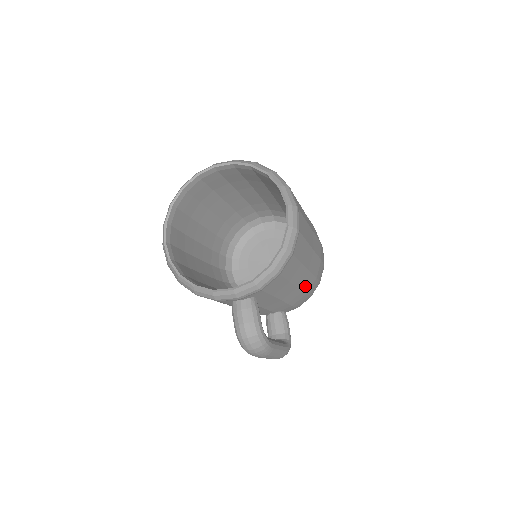
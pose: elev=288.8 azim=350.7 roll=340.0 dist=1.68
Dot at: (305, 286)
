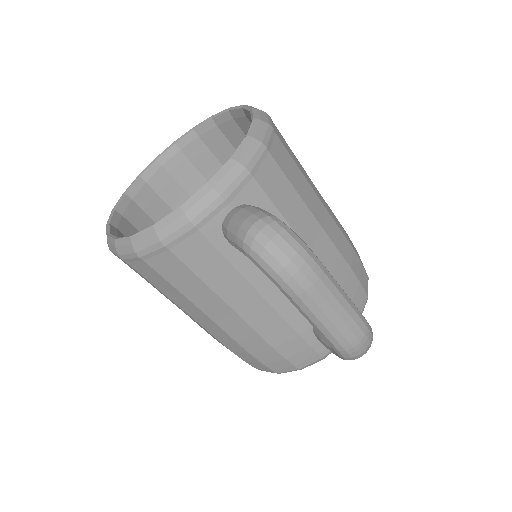
Dot at: (338, 245)
